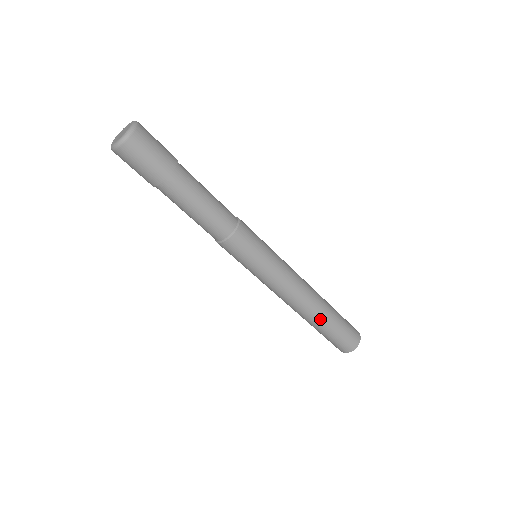
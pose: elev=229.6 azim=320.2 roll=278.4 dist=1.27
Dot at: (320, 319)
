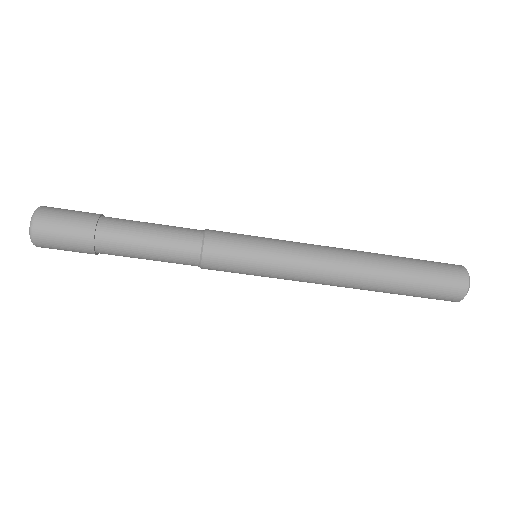
Dot at: (387, 270)
